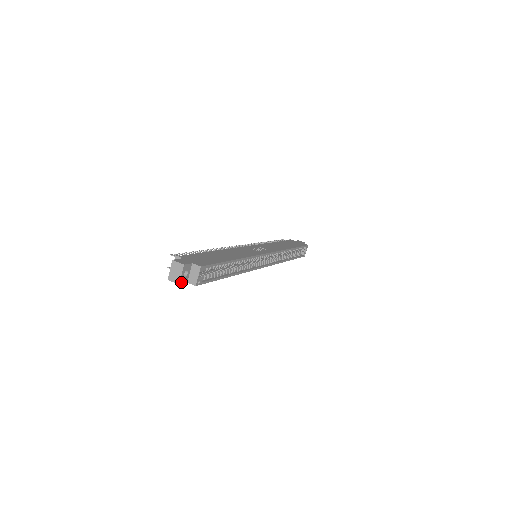
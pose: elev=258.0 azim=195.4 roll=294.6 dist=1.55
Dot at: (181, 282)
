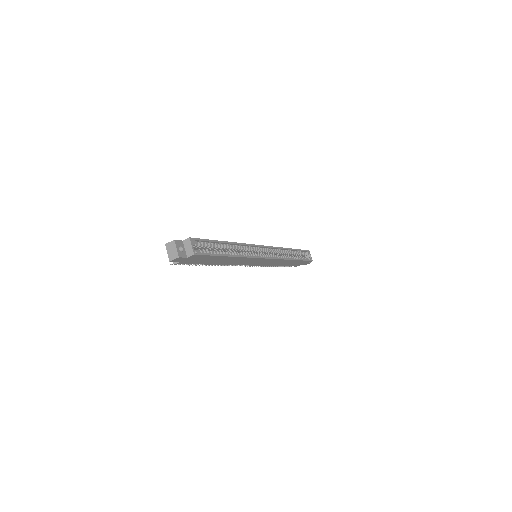
Dot at: (180, 256)
